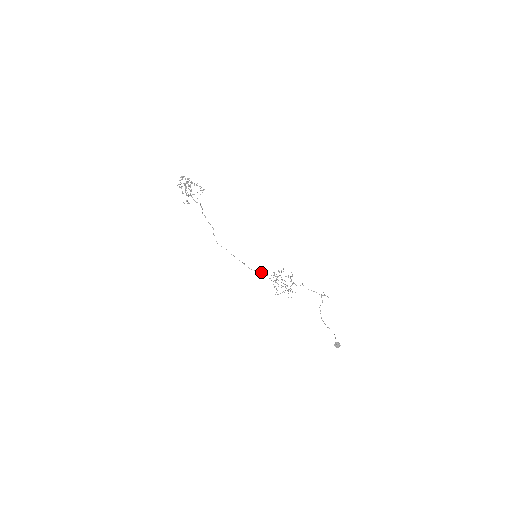
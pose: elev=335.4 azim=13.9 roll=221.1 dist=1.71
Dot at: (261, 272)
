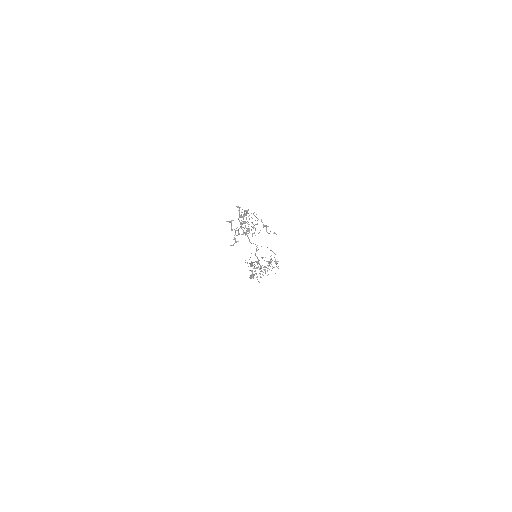
Dot at: occluded
